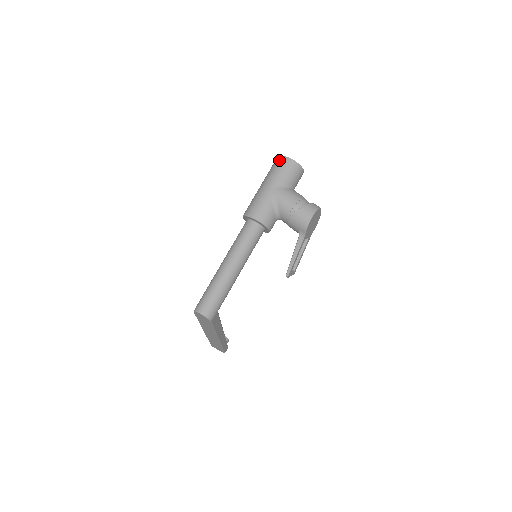
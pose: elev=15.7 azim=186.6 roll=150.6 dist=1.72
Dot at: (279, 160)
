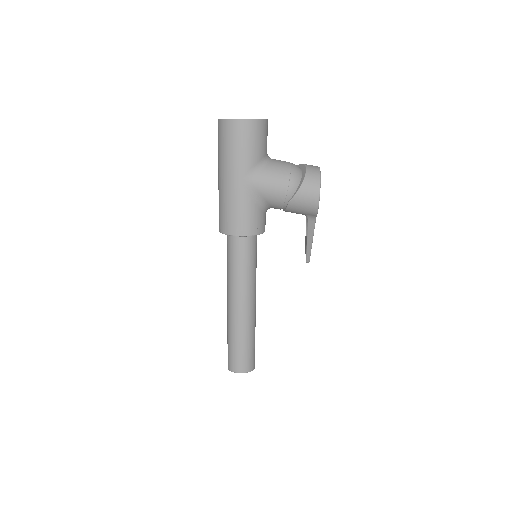
Dot at: (228, 129)
